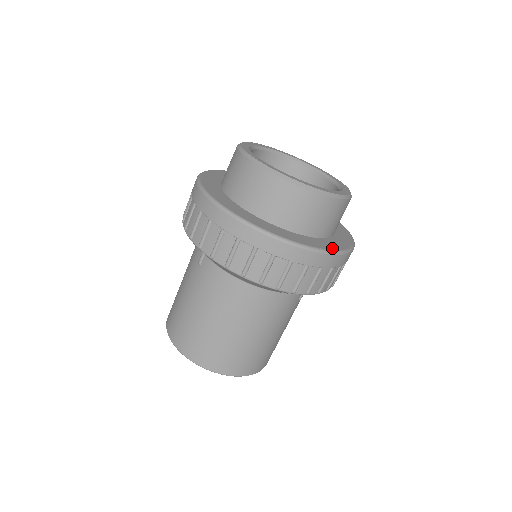
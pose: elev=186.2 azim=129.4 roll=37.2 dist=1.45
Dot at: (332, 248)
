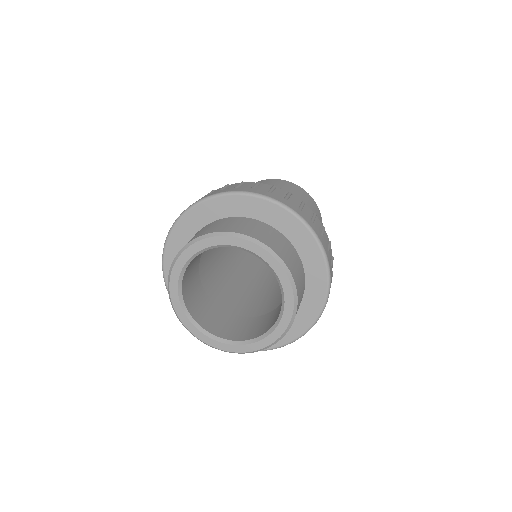
Dot at: occluded
